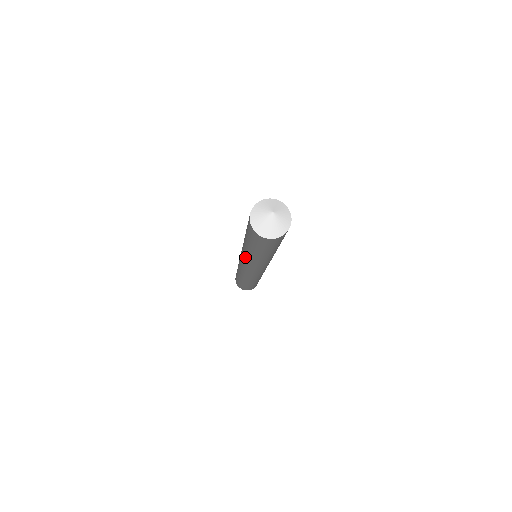
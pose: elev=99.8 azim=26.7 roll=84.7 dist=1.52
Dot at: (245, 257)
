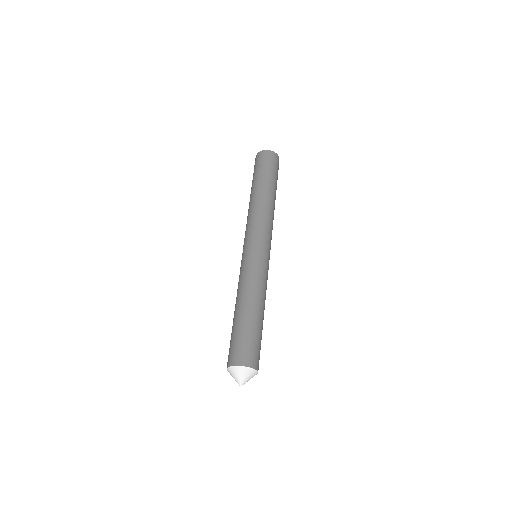
Dot at: occluded
